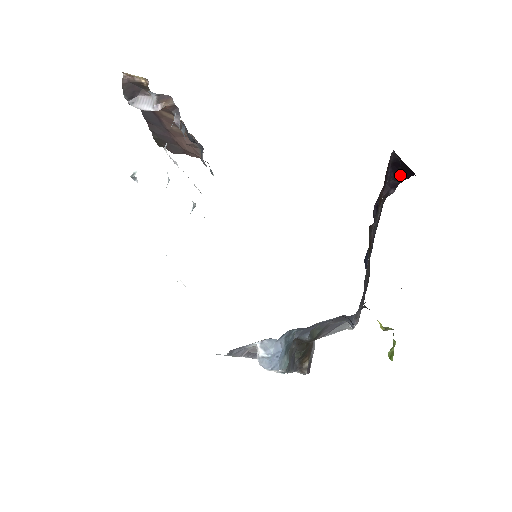
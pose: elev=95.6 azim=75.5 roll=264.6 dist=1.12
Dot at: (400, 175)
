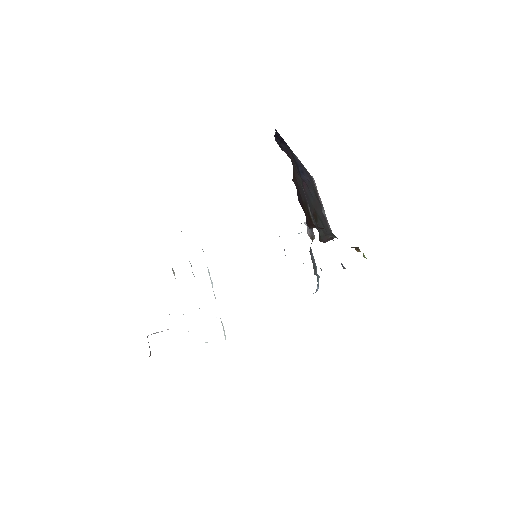
Dot at: occluded
